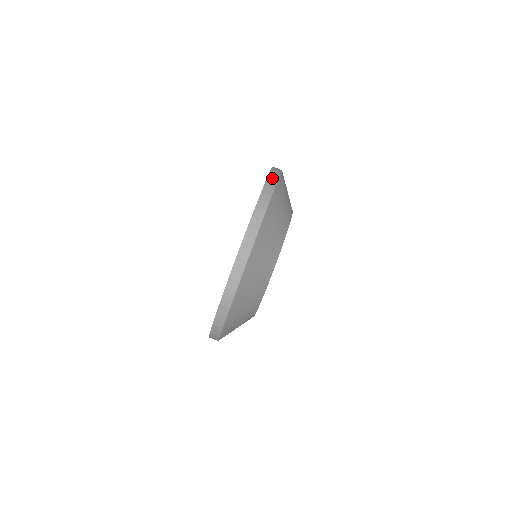
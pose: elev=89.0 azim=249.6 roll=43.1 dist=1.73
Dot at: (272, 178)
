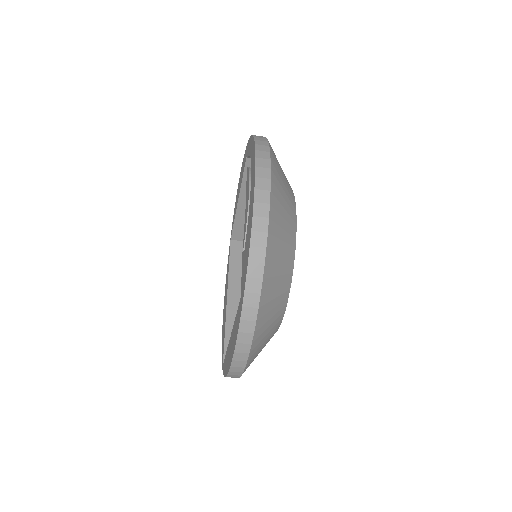
Dot at: (262, 153)
